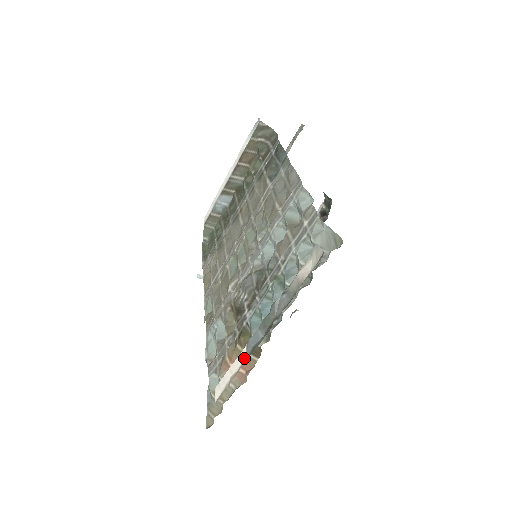
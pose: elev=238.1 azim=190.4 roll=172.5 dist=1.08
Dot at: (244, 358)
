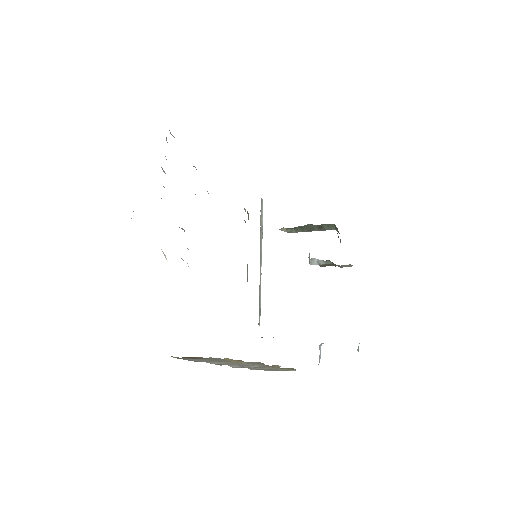
Dot at: occluded
